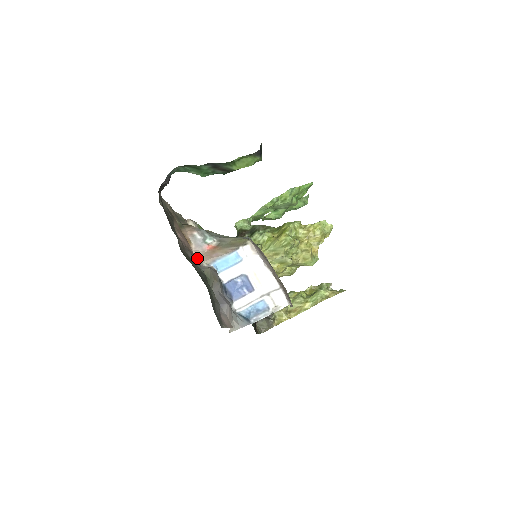
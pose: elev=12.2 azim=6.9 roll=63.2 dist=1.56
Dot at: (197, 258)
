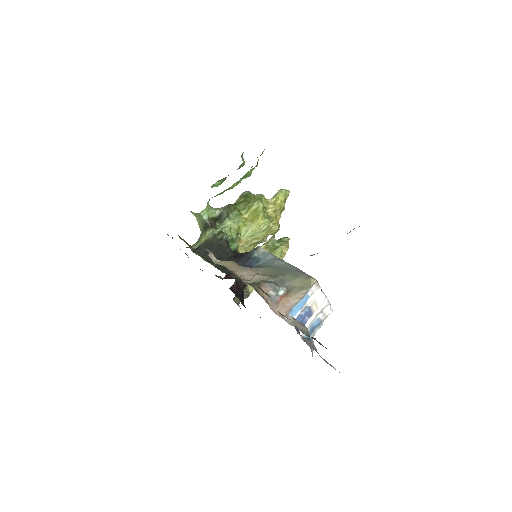
Dot at: (278, 315)
